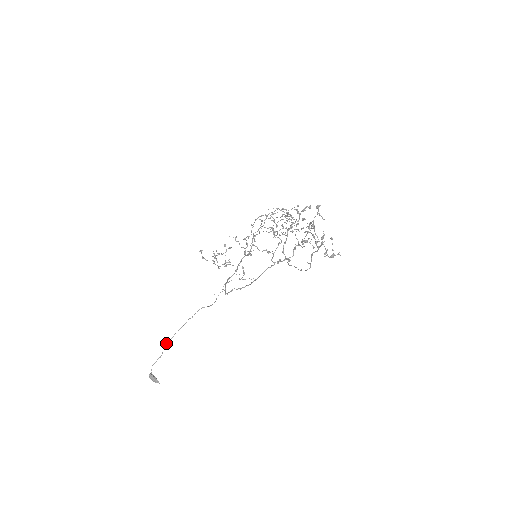
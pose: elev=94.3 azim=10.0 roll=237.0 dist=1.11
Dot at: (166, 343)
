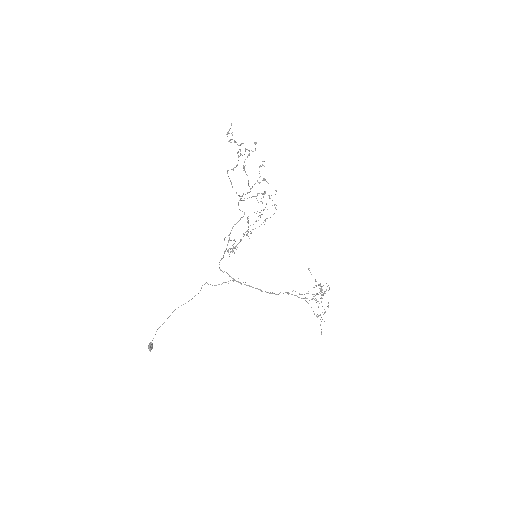
Dot at: (173, 311)
